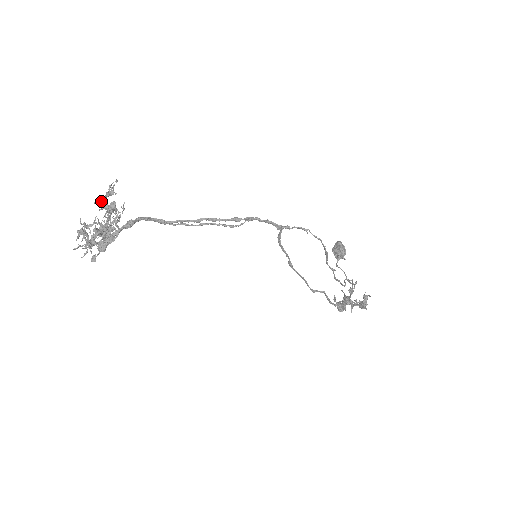
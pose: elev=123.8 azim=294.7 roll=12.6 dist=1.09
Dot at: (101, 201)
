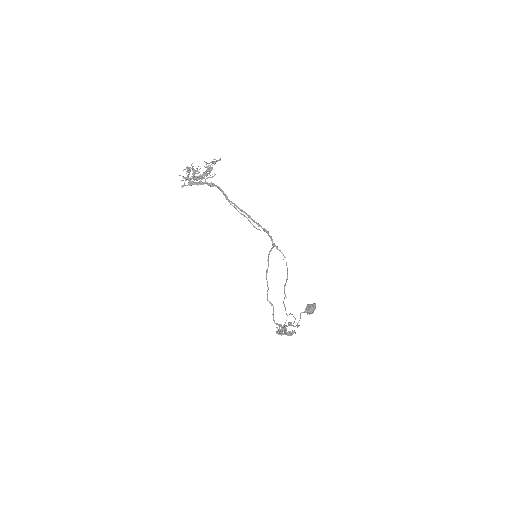
Dot at: (208, 163)
